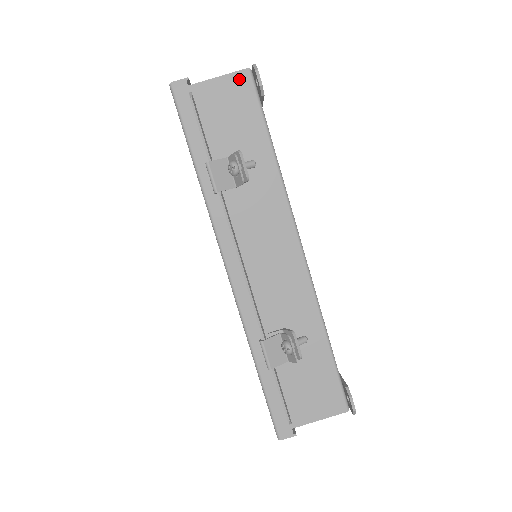
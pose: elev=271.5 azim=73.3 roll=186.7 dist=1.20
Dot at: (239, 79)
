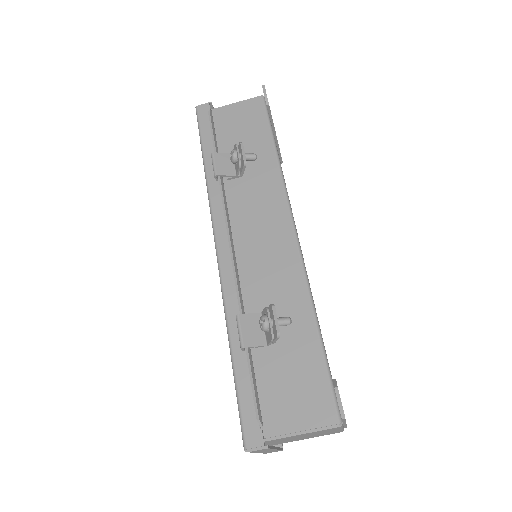
Dot at: (253, 102)
